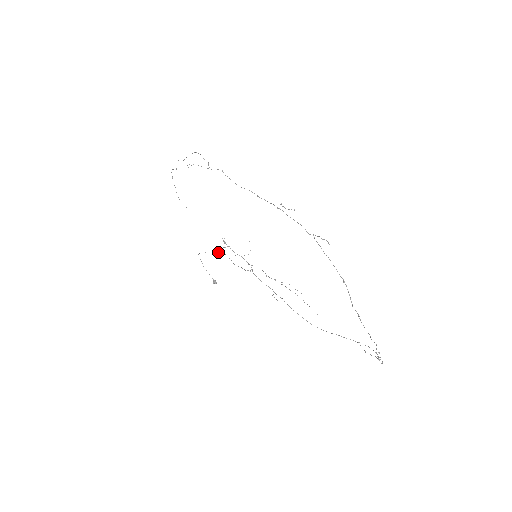
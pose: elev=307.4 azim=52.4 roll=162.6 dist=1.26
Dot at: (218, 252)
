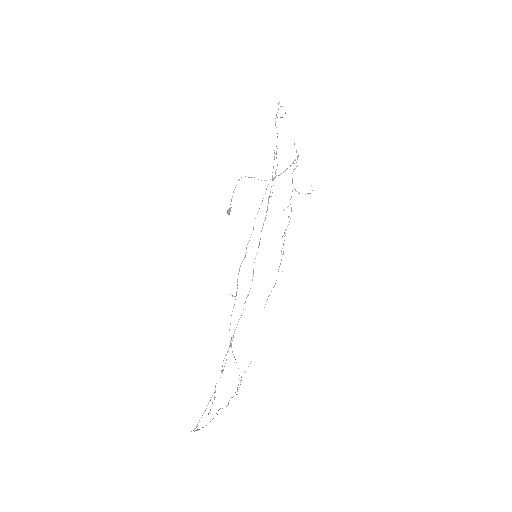
Dot at: occluded
